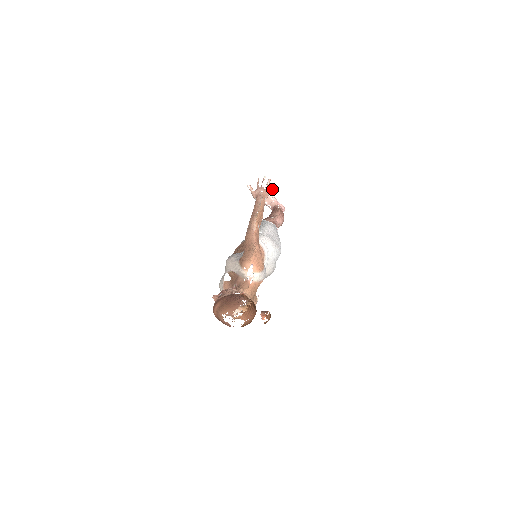
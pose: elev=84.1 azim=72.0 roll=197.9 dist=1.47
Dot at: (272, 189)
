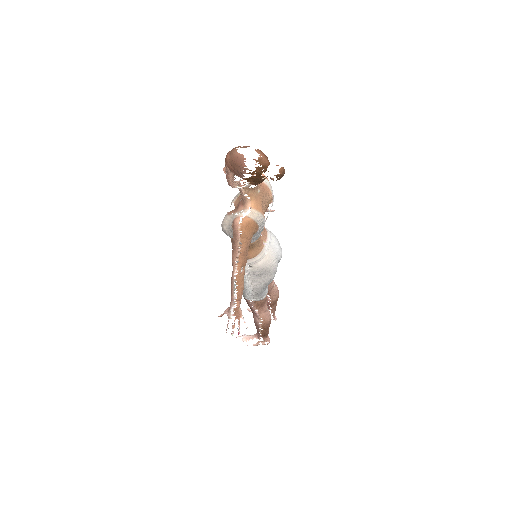
Dot at: (271, 210)
